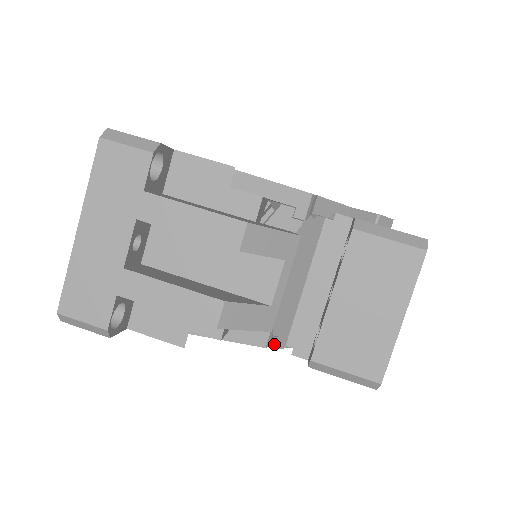
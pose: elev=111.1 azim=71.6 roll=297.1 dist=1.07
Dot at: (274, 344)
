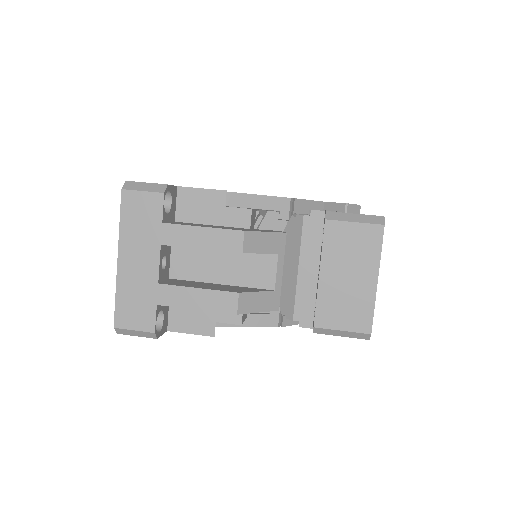
Dot at: (284, 323)
